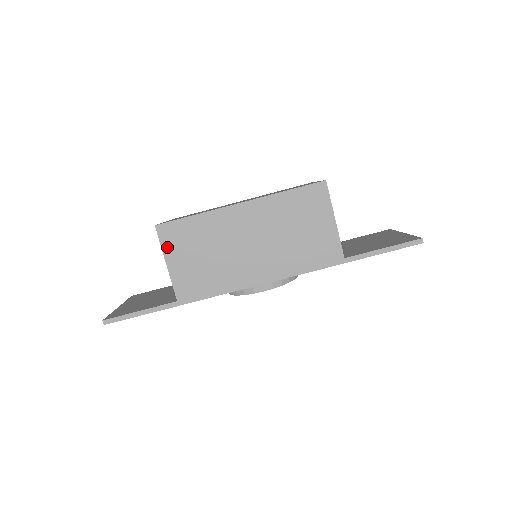
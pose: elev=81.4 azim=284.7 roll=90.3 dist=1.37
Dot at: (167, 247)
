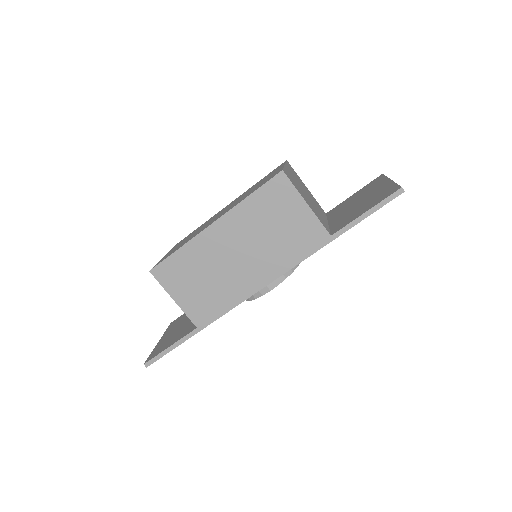
Dot at: (168, 285)
